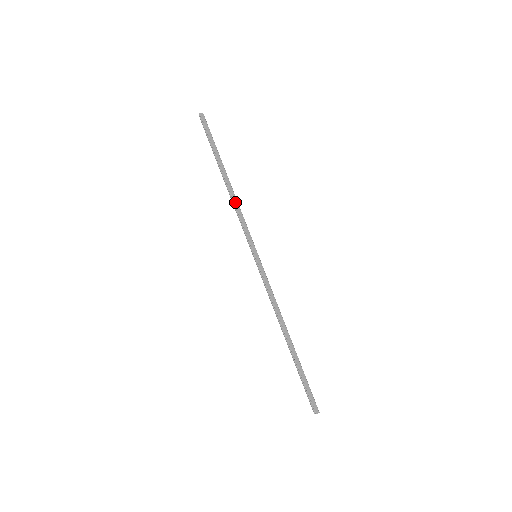
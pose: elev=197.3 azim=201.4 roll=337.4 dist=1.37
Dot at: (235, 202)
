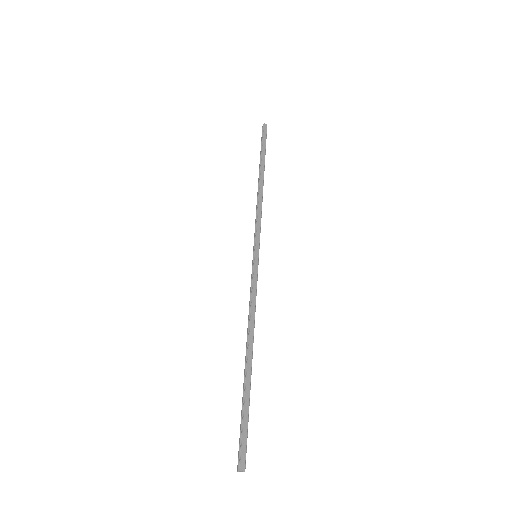
Dot at: (259, 200)
